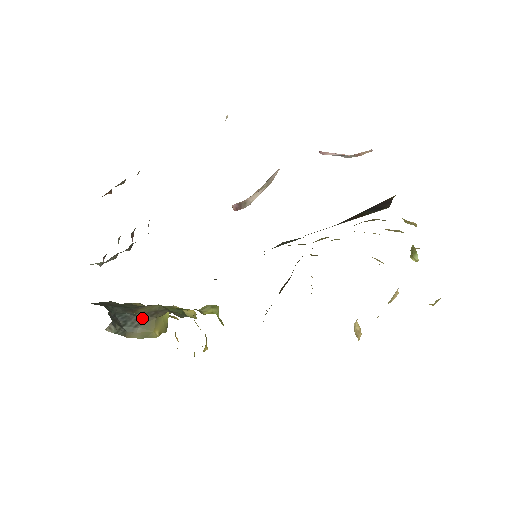
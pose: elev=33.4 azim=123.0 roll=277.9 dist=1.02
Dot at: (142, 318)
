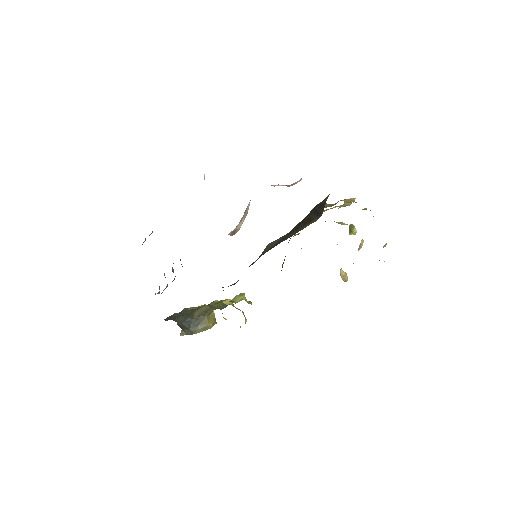
Dot at: (198, 319)
